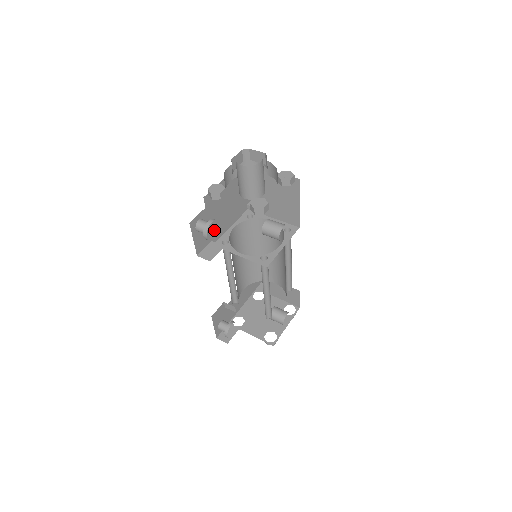
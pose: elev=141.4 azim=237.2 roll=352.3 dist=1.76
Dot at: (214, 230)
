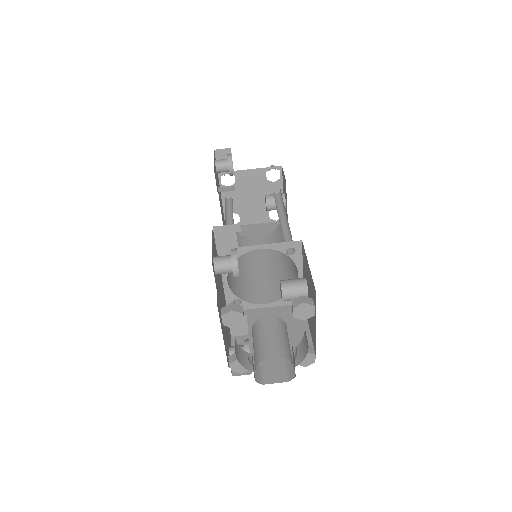
Dot at: occluded
